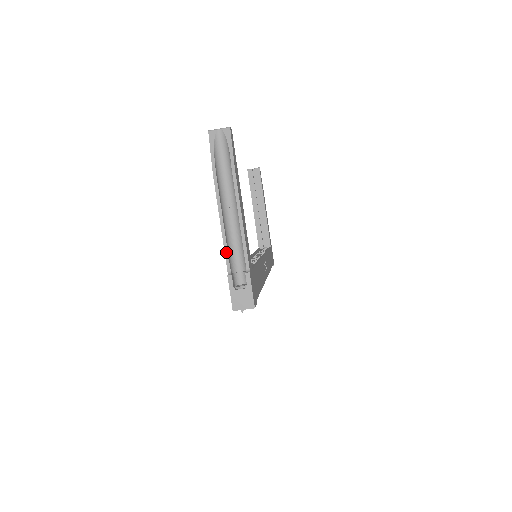
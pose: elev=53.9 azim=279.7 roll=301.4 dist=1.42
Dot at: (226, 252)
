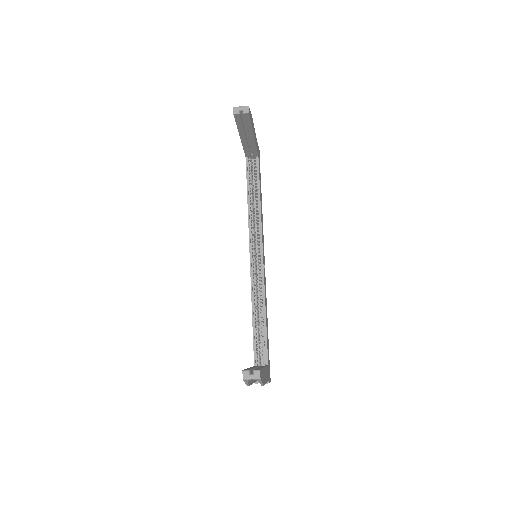
Dot at: occluded
